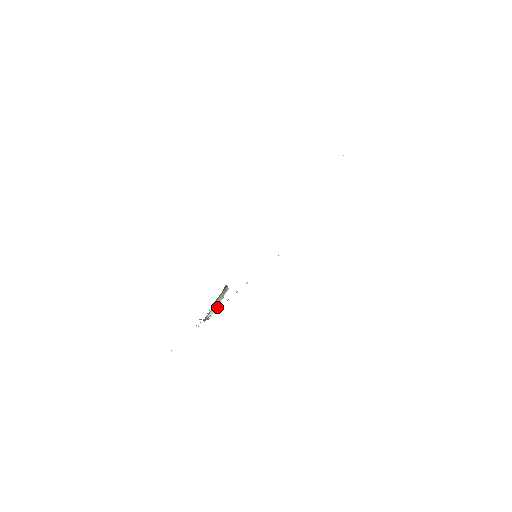
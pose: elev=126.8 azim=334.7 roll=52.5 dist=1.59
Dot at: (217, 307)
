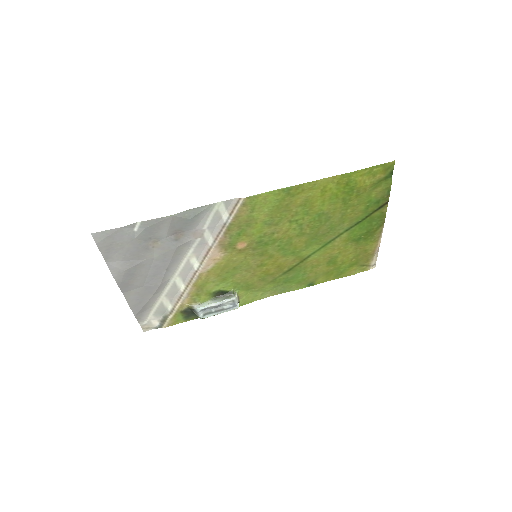
Dot at: (210, 304)
